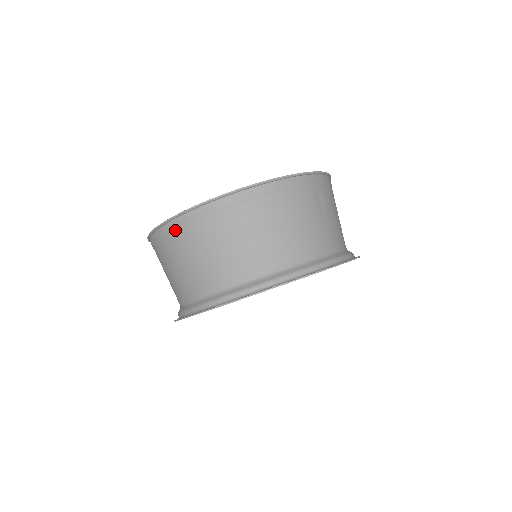
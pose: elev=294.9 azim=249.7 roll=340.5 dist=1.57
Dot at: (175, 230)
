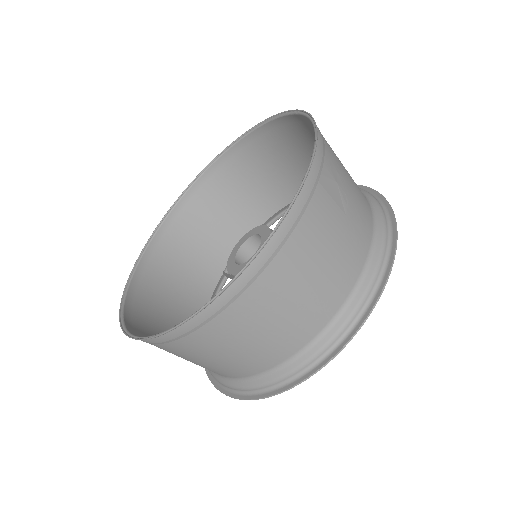
Dot at: (171, 341)
